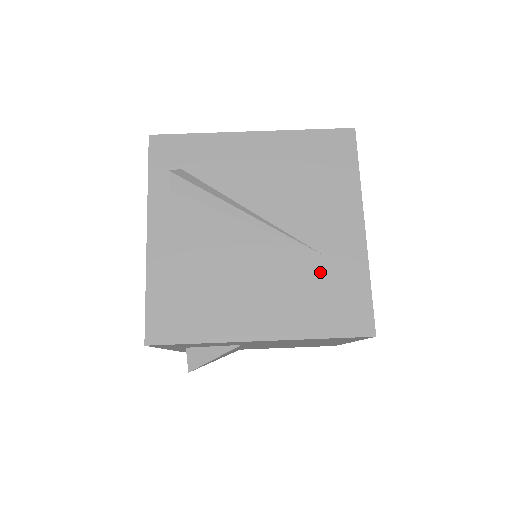
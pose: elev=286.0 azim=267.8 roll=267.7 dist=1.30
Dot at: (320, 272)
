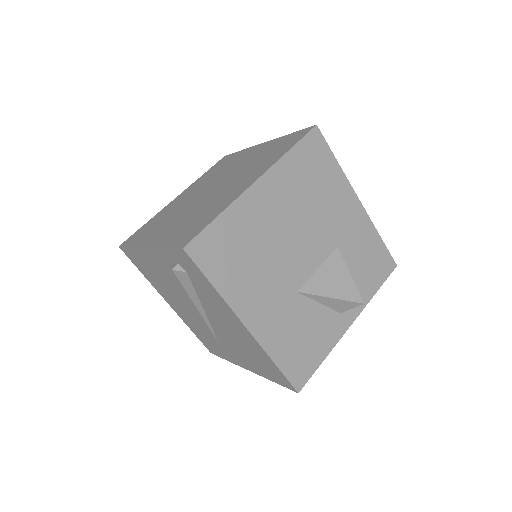
Dot at: (212, 340)
